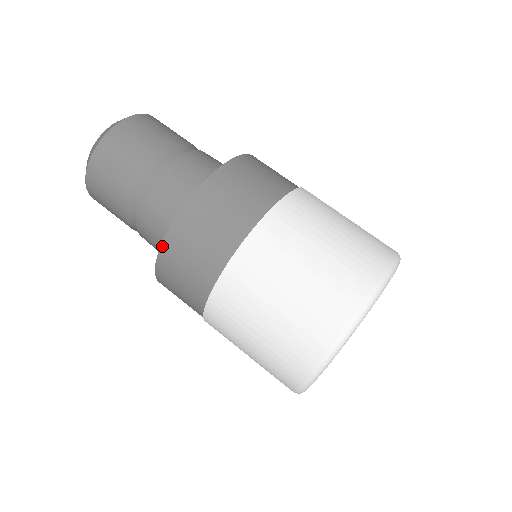
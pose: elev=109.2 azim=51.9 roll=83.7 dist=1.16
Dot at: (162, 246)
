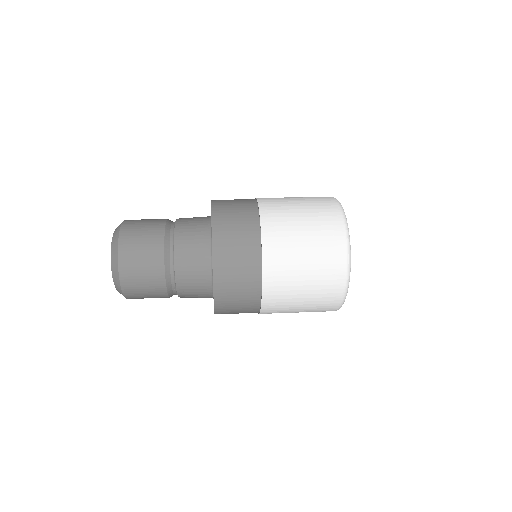
Dot at: (213, 242)
